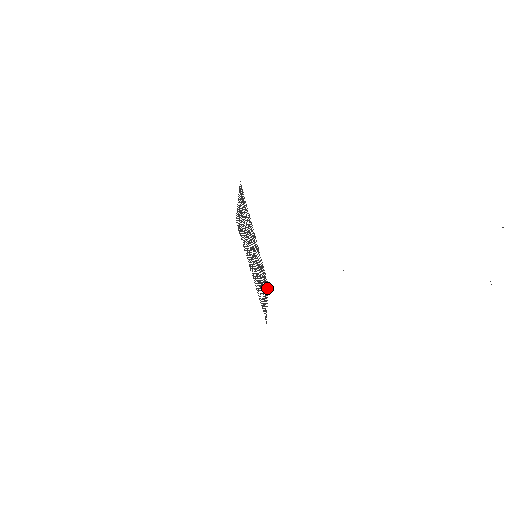
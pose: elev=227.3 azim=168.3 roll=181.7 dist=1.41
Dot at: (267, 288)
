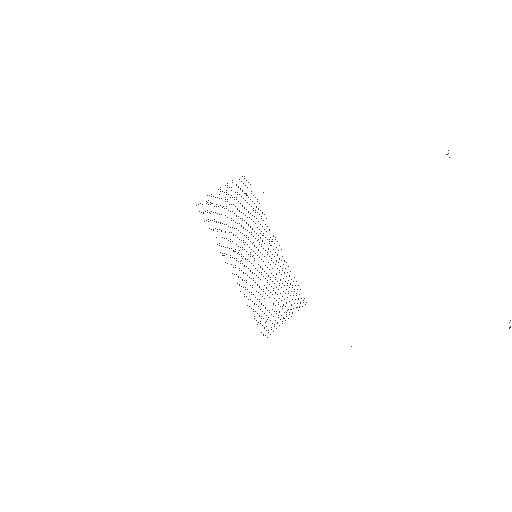
Dot at: occluded
